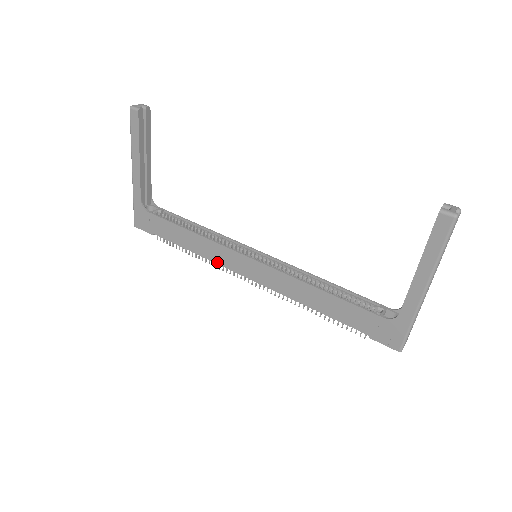
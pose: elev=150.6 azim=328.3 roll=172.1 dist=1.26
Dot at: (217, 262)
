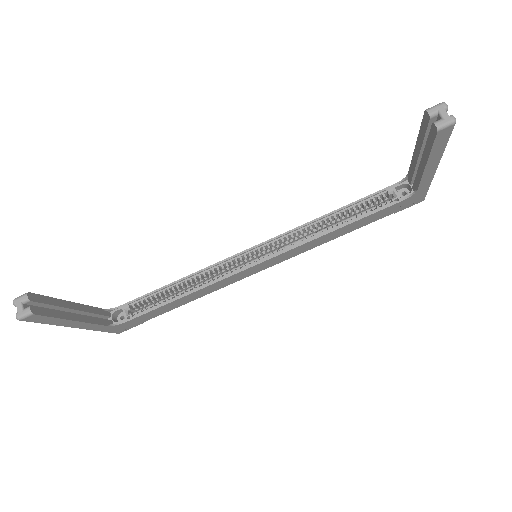
Dot at: (225, 286)
